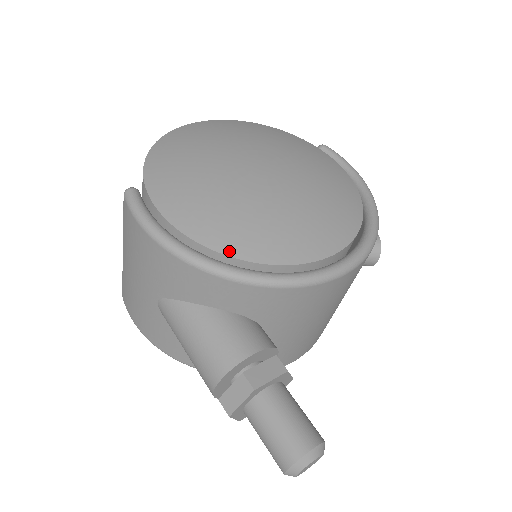
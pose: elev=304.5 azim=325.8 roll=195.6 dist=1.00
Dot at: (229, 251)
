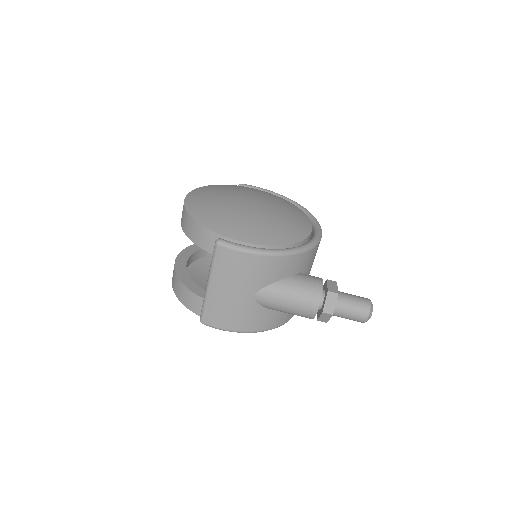
Dot at: (288, 242)
